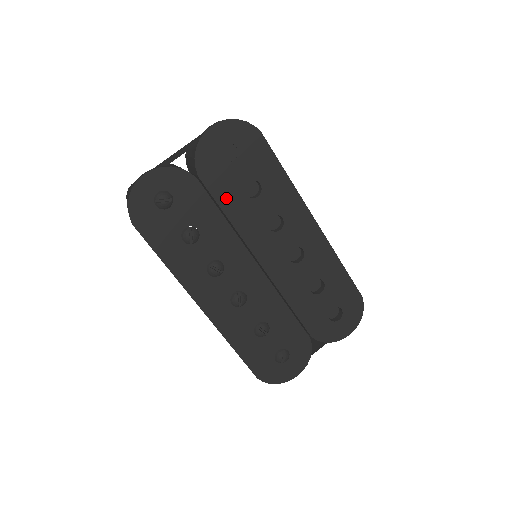
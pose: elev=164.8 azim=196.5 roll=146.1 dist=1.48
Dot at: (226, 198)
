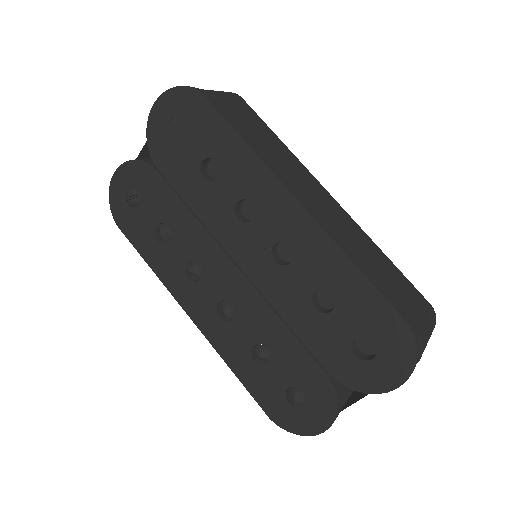
Dot at: (185, 186)
